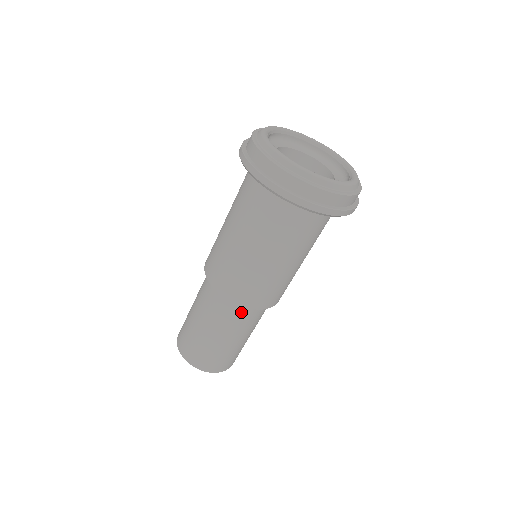
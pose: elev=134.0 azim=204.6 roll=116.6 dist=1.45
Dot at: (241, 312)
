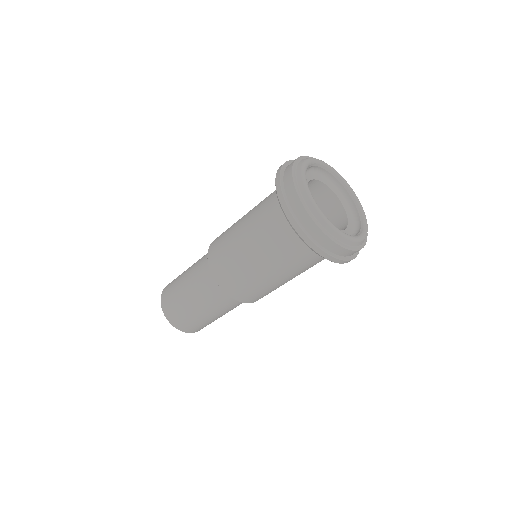
Dot at: (207, 272)
